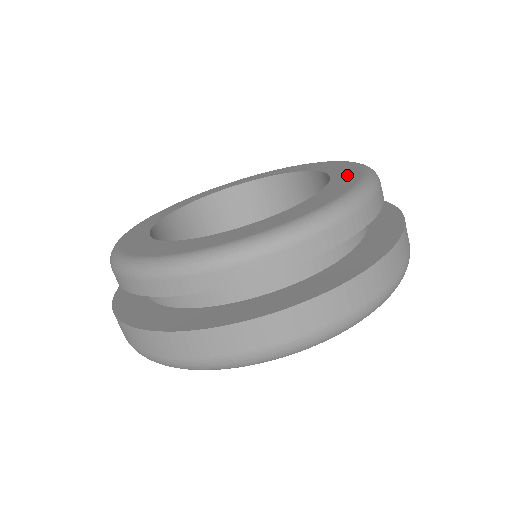
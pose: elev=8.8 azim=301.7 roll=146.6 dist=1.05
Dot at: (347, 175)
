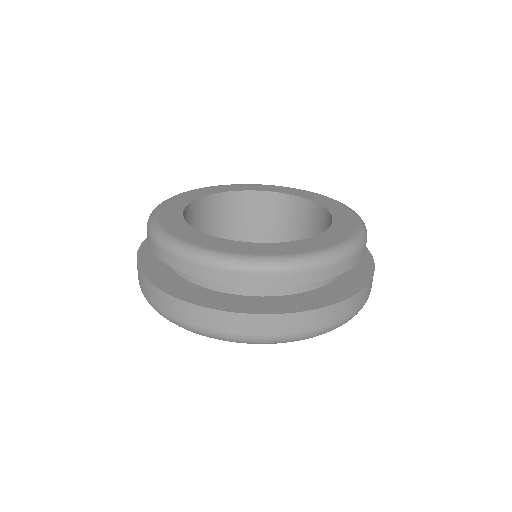
Dot at: (338, 208)
